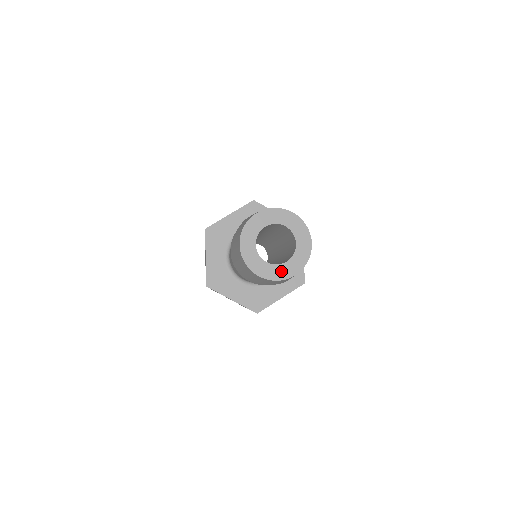
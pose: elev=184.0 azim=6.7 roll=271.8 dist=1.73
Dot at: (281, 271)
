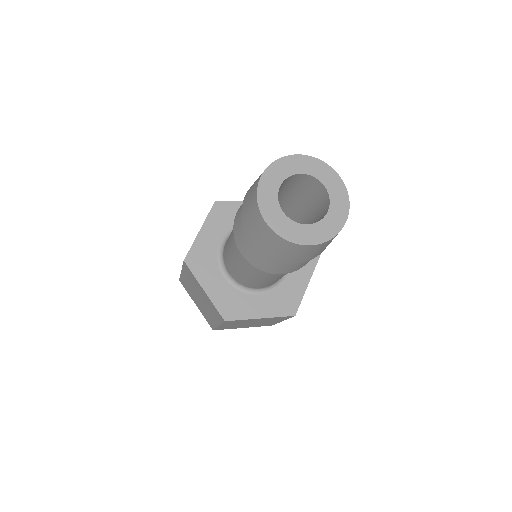
Dot at: (329, 225)
